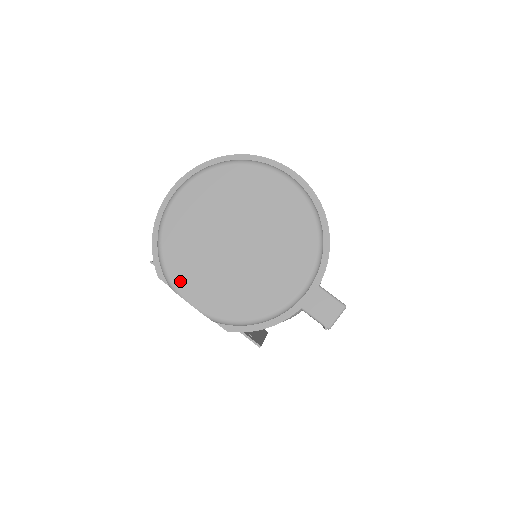
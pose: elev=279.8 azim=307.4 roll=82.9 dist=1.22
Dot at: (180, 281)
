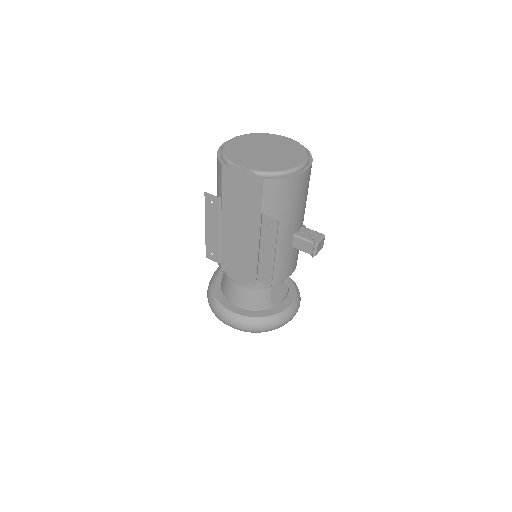
Dot at: (236, 161)
